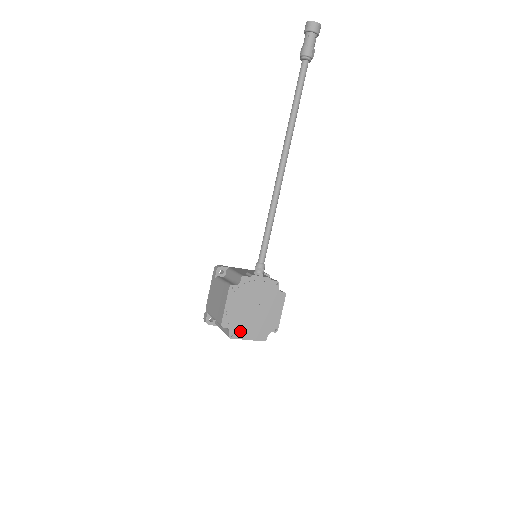
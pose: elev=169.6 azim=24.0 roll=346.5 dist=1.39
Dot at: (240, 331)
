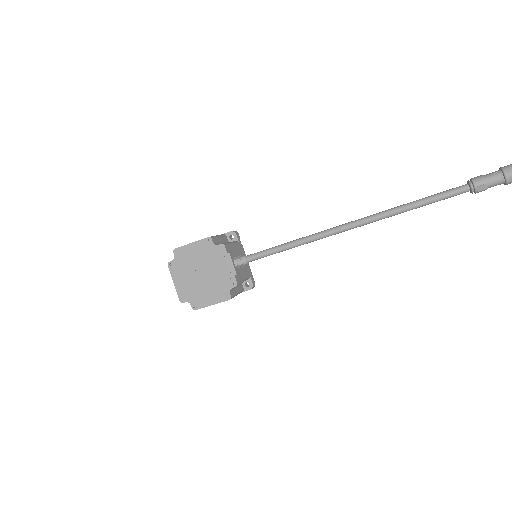
Dot at: (178, 271)
